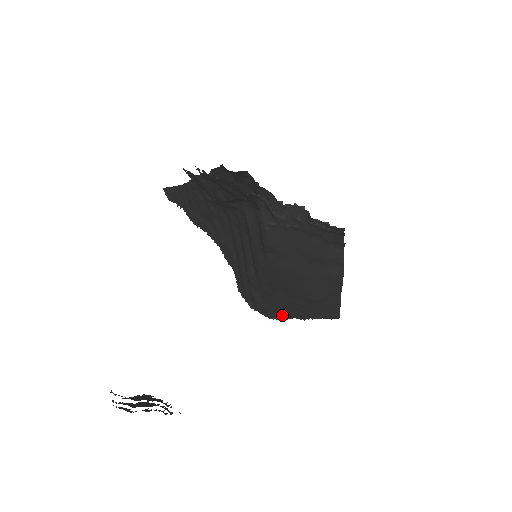
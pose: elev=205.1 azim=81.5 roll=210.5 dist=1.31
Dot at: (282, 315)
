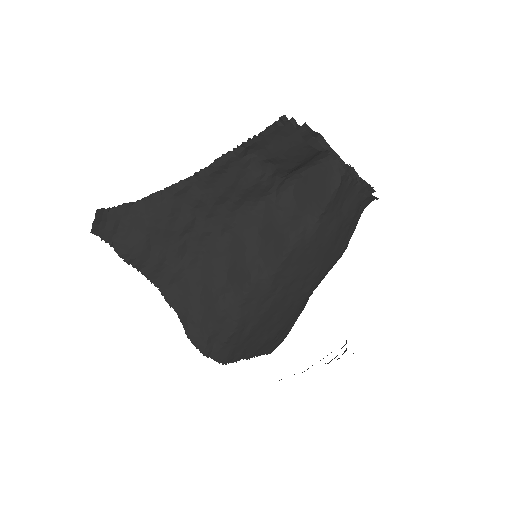
Dot at: (243, 349)
